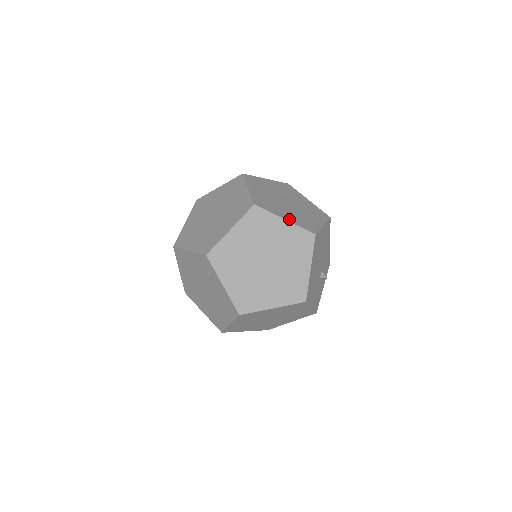
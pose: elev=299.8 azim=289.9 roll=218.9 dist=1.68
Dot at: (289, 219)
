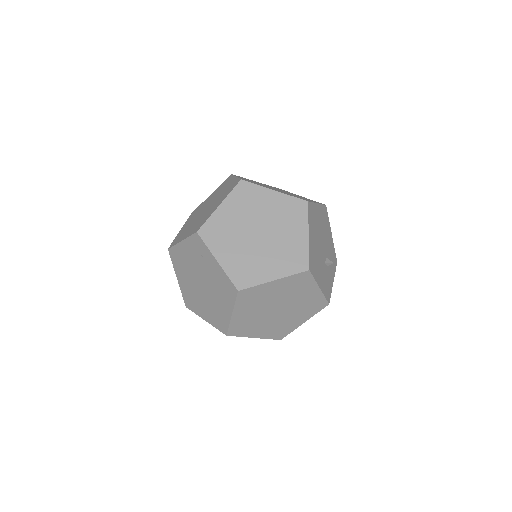
Dot at: (279, 191)
